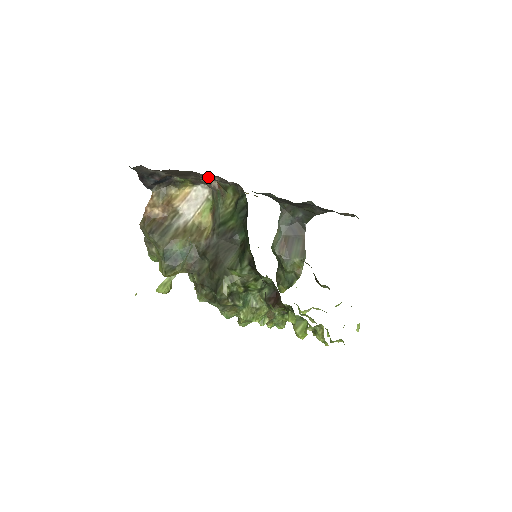
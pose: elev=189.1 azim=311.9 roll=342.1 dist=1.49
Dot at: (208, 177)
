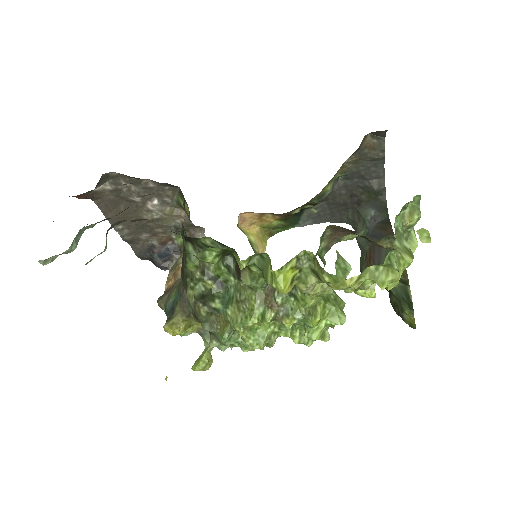
Dot at: (130, 193)
